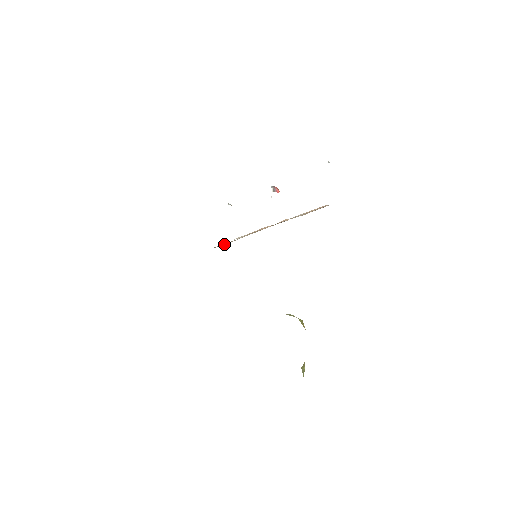
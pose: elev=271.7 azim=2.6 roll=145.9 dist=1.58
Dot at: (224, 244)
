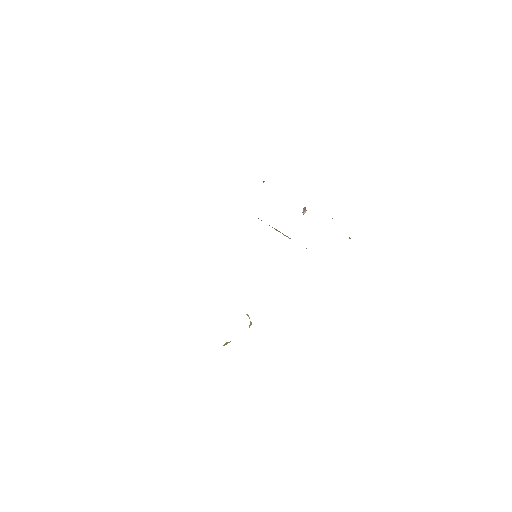
Dot at: occluded
